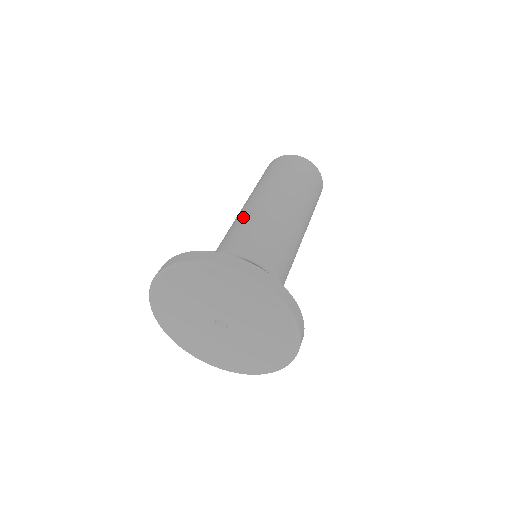
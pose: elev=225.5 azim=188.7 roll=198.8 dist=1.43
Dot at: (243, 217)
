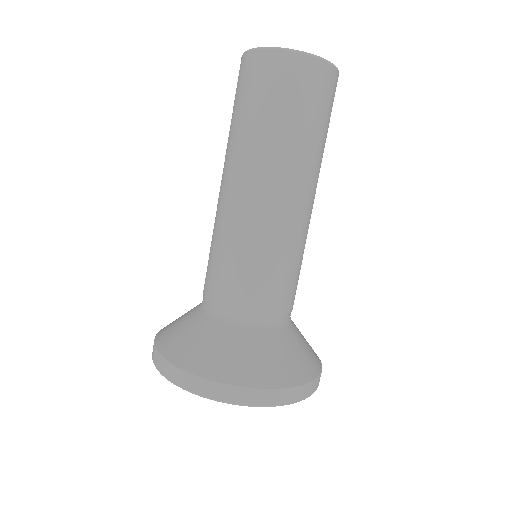
Dot at: occluded
